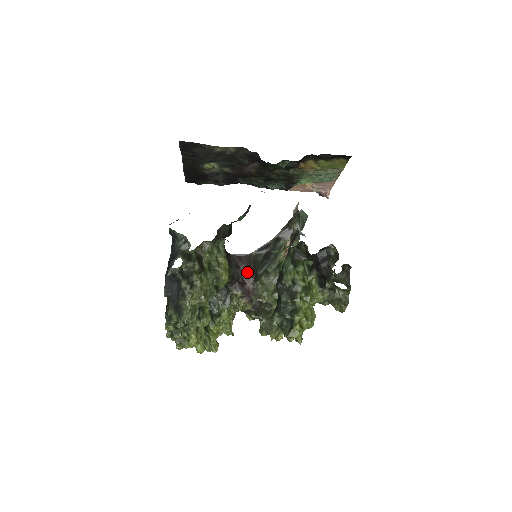
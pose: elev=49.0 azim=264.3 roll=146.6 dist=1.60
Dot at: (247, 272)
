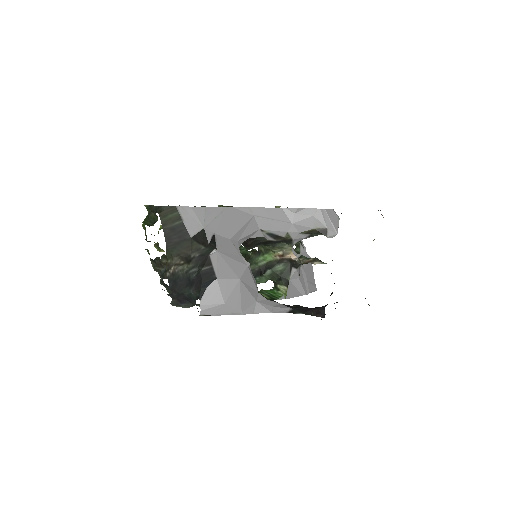
Dot at: occluded
